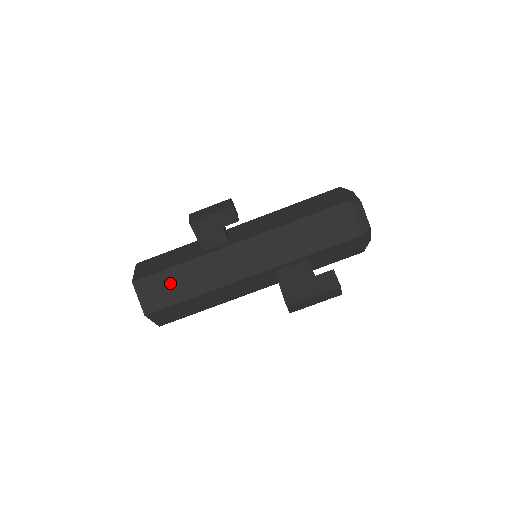
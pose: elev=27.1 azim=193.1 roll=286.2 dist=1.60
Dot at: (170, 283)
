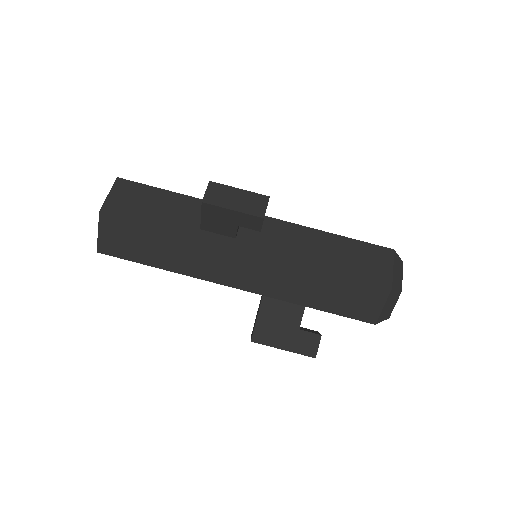
Dot at: (143, 240)
